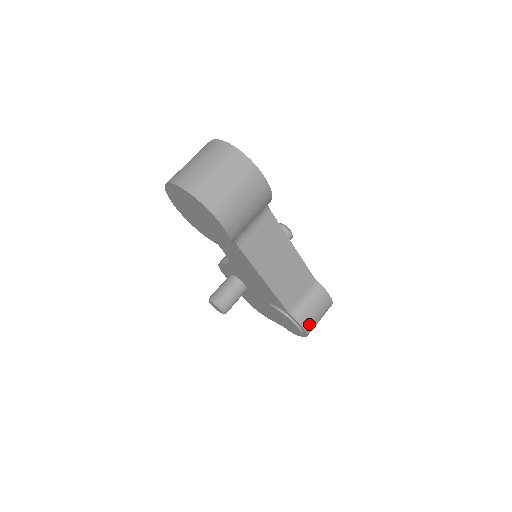
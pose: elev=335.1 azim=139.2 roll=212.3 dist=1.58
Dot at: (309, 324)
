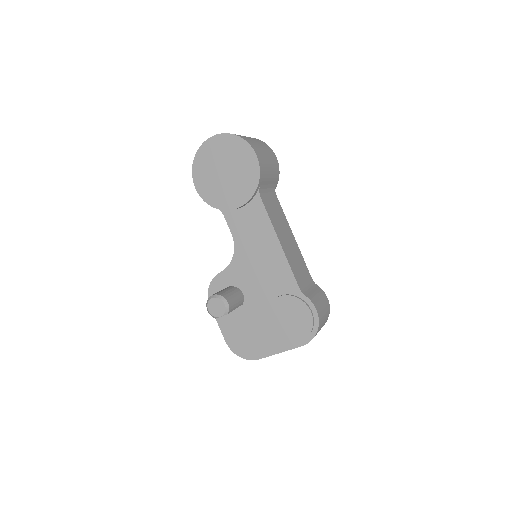
Dot at: (319, 310)
